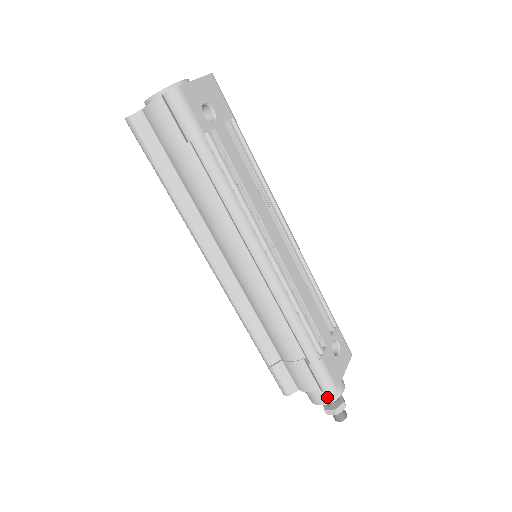
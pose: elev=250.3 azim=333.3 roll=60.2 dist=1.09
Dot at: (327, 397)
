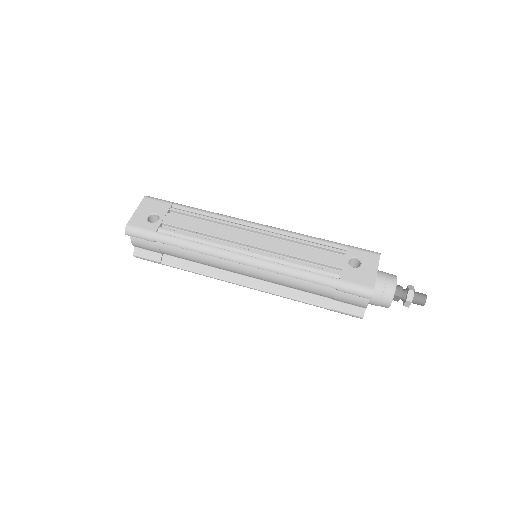
Dot at: (385, 297)
